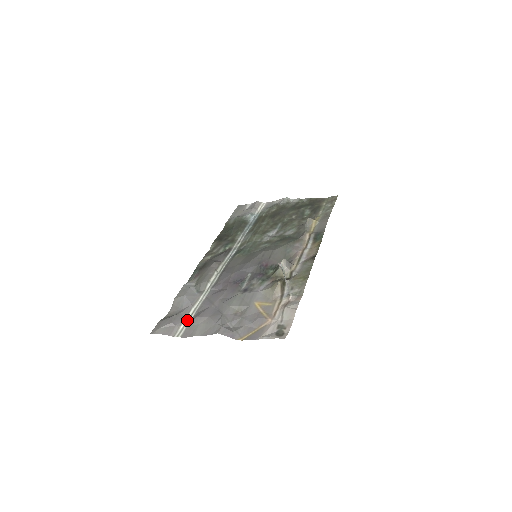
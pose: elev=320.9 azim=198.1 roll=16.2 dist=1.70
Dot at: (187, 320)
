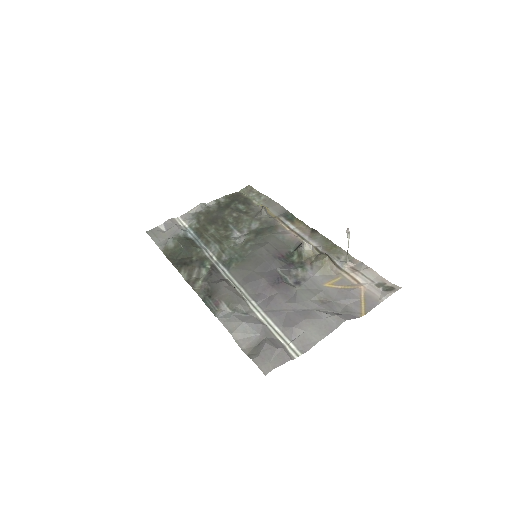
Dot at: (282, 339)
